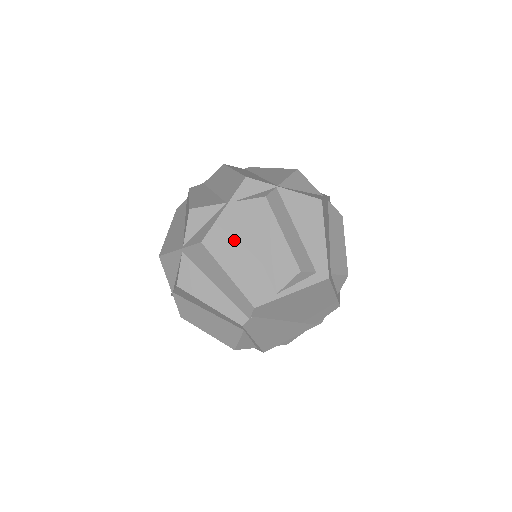
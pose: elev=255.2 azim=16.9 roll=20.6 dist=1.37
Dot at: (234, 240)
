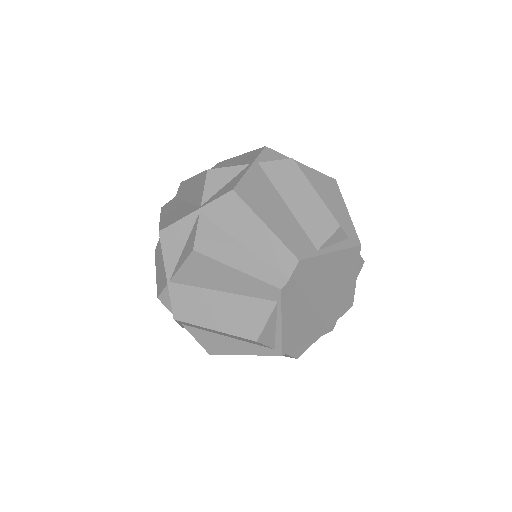
Dot at: (265, 194)
